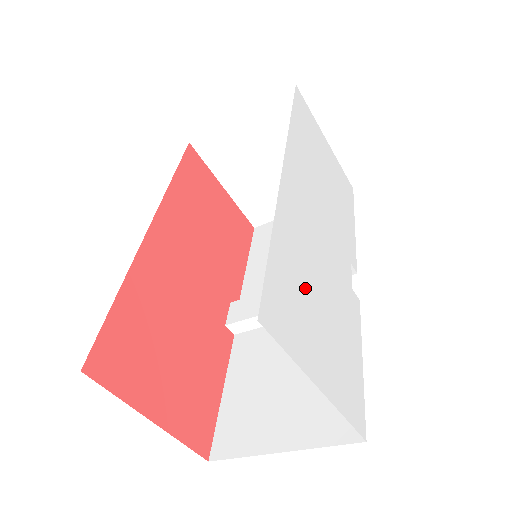
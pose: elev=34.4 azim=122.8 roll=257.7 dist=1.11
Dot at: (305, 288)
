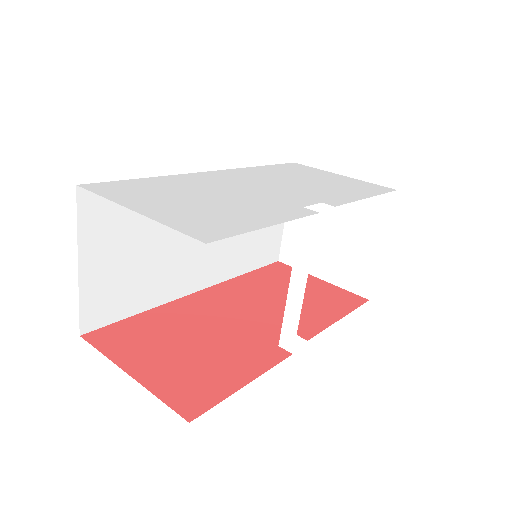
Dot at: (176, 192)
